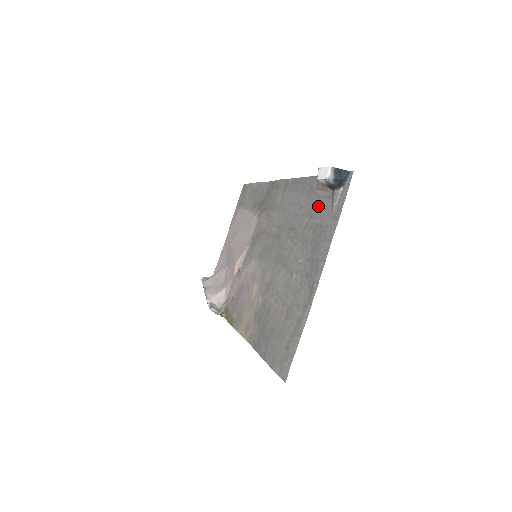
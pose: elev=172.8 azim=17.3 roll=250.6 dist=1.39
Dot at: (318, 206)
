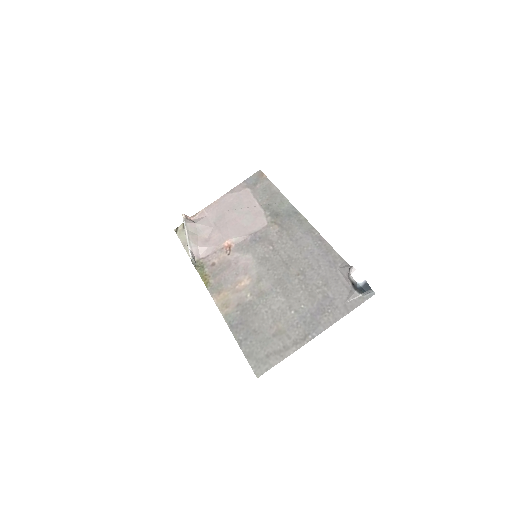
Dot at: (335, 284)
